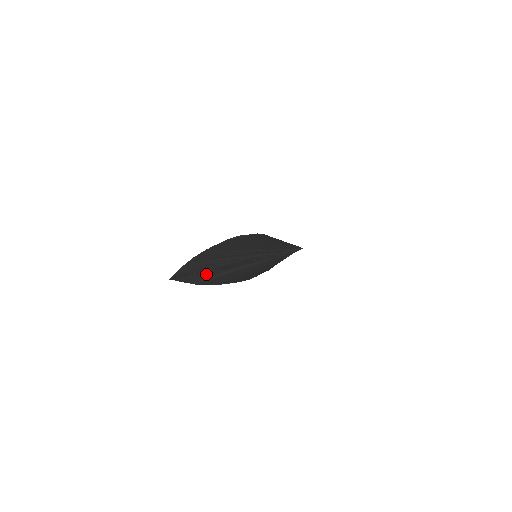
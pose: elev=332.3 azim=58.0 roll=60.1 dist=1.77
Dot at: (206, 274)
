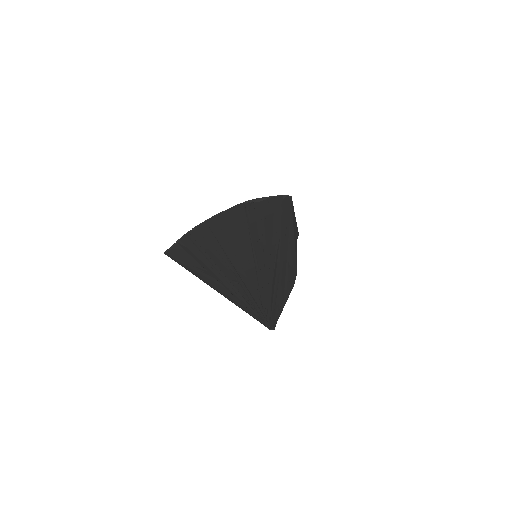
Dot at: occluded
